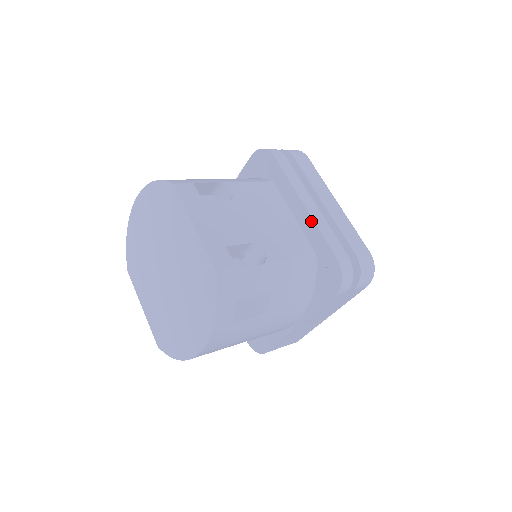
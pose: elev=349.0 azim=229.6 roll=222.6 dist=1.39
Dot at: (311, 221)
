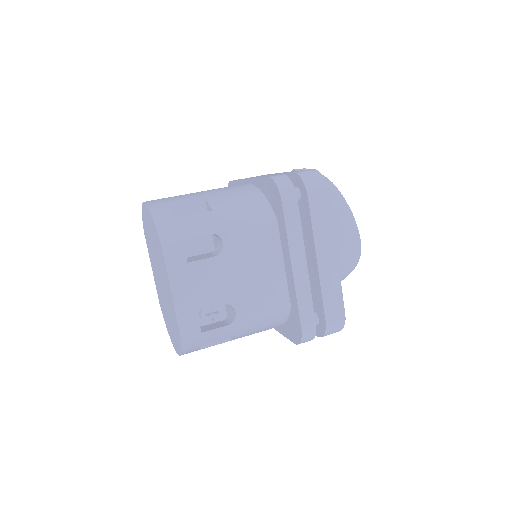
Dot at: (293, 284)
